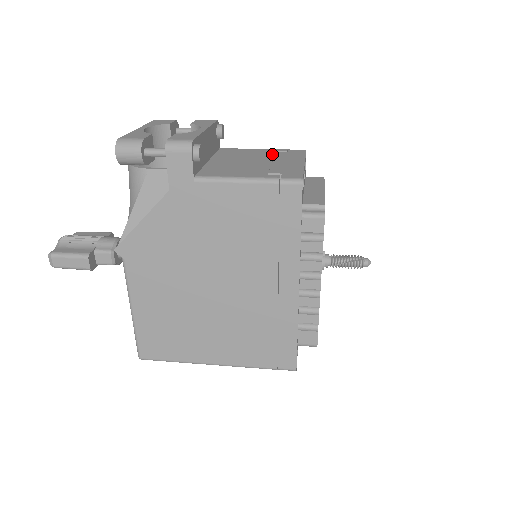
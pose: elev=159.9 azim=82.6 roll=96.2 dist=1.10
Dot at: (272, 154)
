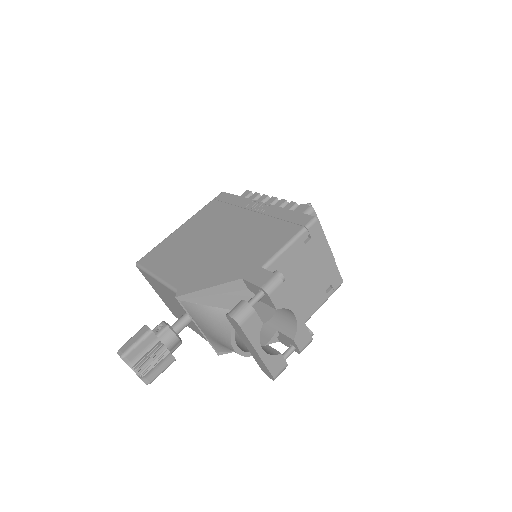
Dot at: (306, 253)
